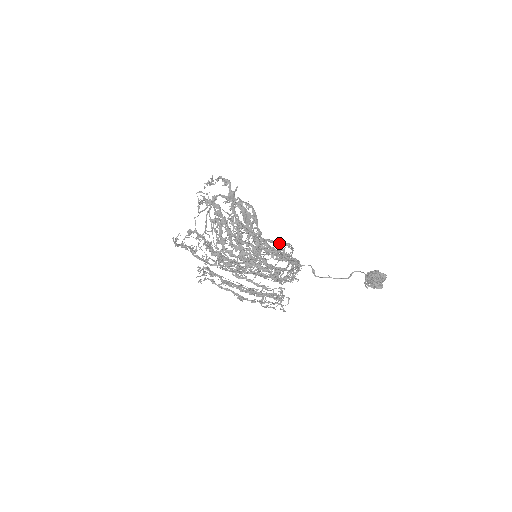
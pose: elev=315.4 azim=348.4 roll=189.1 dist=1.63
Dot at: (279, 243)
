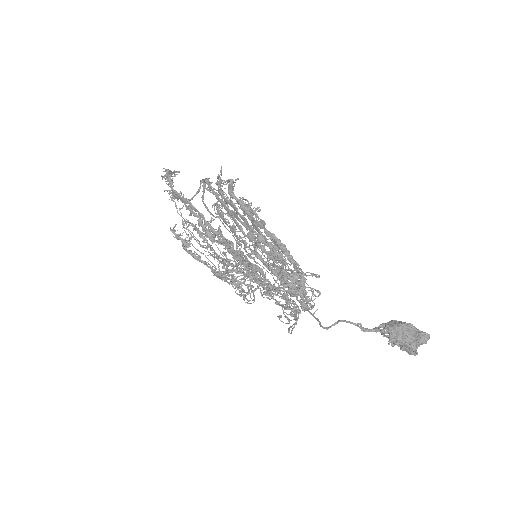
Dot at: (238, 257)
